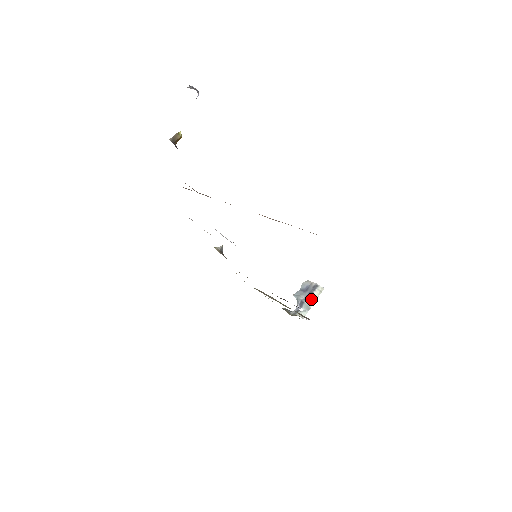
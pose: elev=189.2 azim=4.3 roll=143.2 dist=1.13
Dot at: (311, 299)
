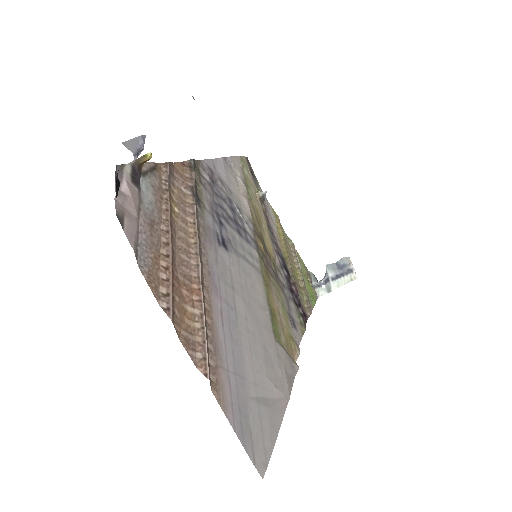
Dot at: (338, 282)
